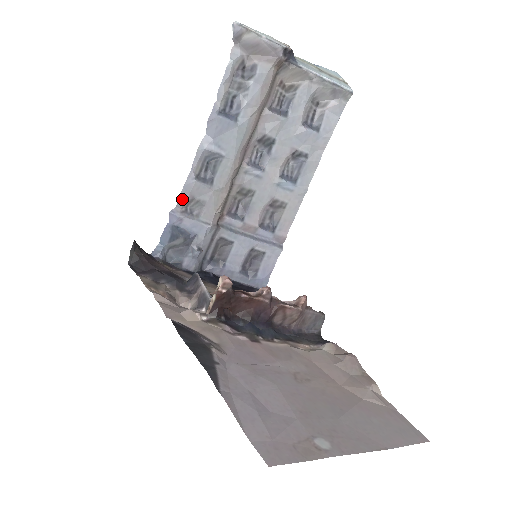
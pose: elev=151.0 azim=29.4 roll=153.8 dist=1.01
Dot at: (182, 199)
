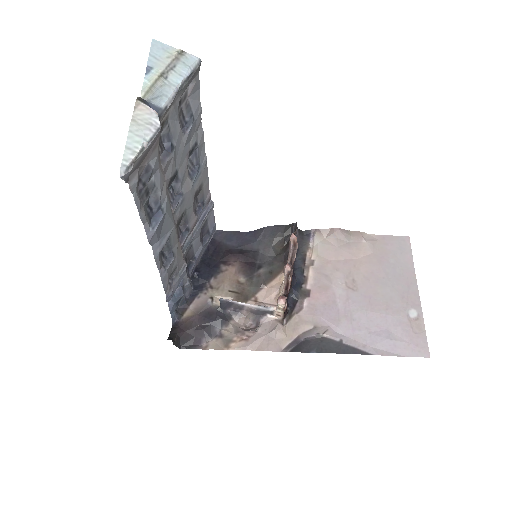
Dot at: (166, 286)
